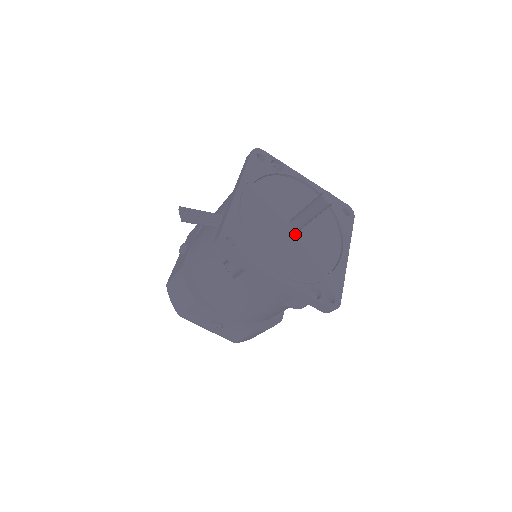
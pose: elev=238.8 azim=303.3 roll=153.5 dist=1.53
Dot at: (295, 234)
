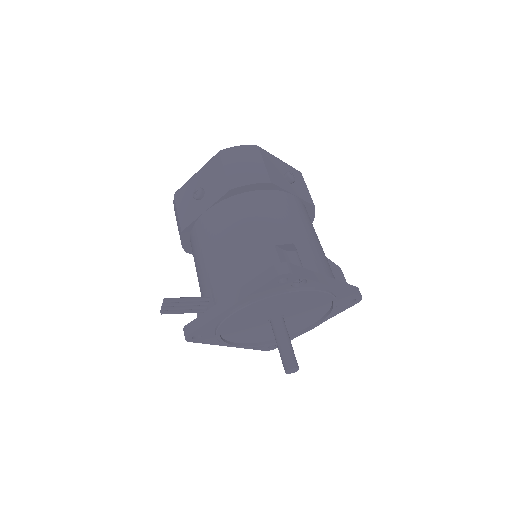
Dot at: occluded
